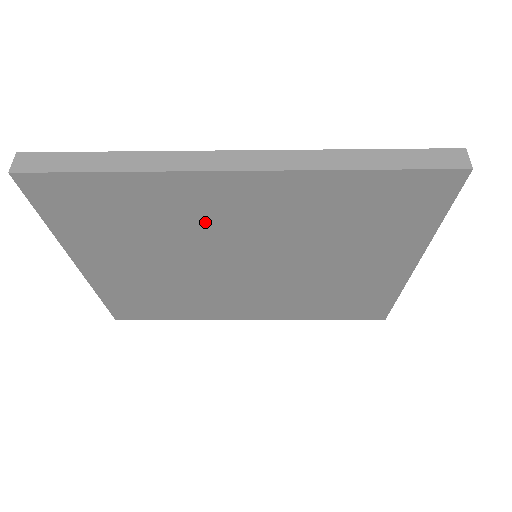
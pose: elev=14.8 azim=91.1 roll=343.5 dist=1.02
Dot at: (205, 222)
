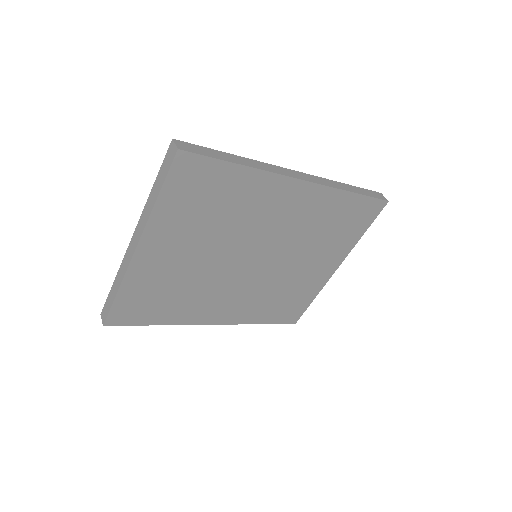
Dot at: (258, 216)
